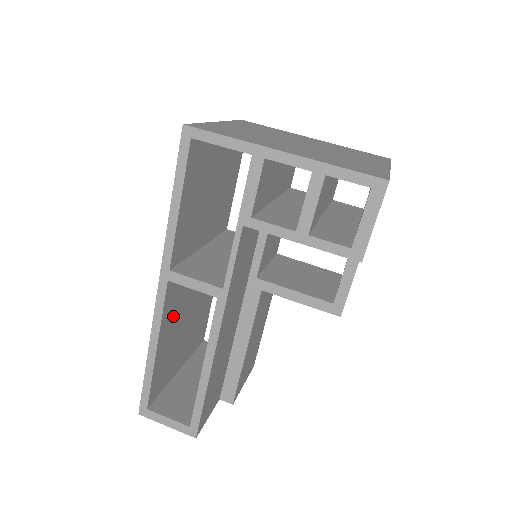
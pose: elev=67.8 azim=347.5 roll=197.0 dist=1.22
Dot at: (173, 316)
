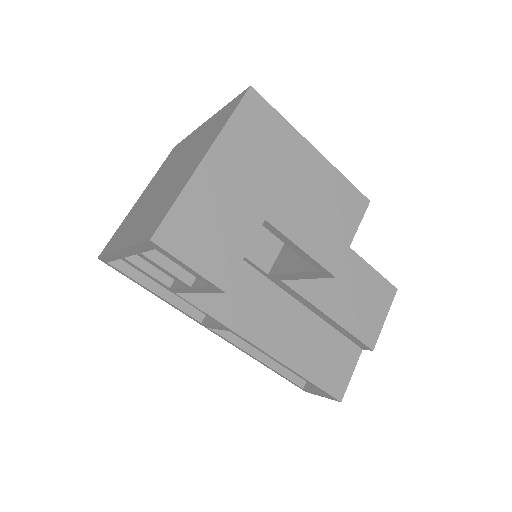
Dot at: occluded
